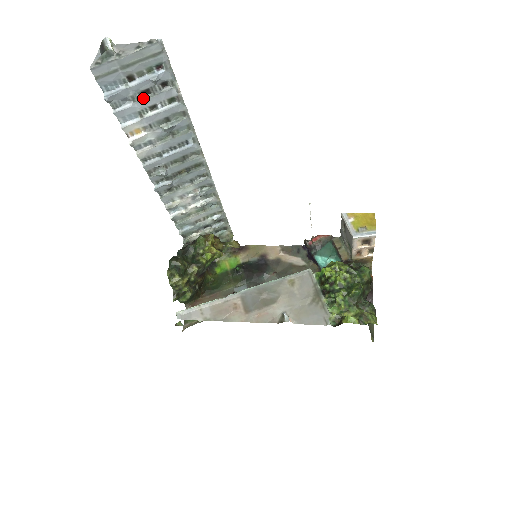
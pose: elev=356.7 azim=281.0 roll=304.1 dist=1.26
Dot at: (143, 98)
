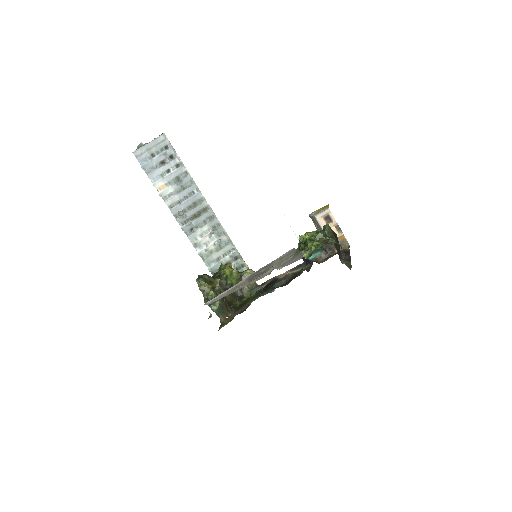
Dot at: (162, 166)
